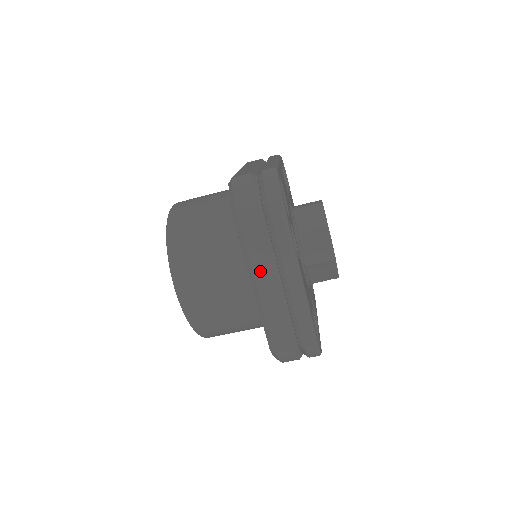
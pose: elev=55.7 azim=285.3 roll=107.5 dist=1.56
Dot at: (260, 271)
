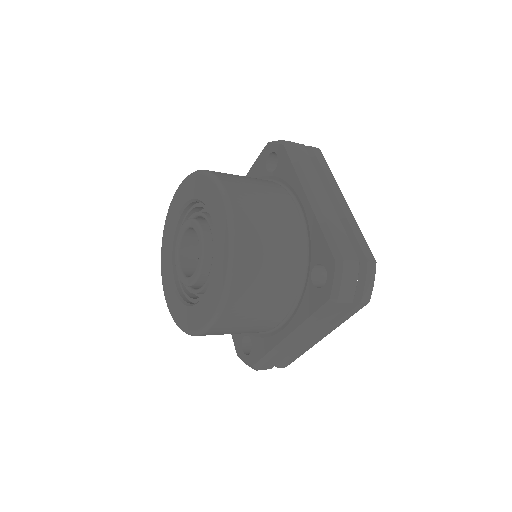
Dot at: (305, 334)
